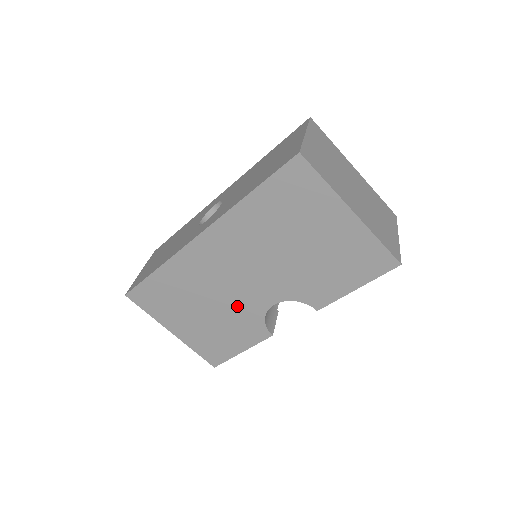
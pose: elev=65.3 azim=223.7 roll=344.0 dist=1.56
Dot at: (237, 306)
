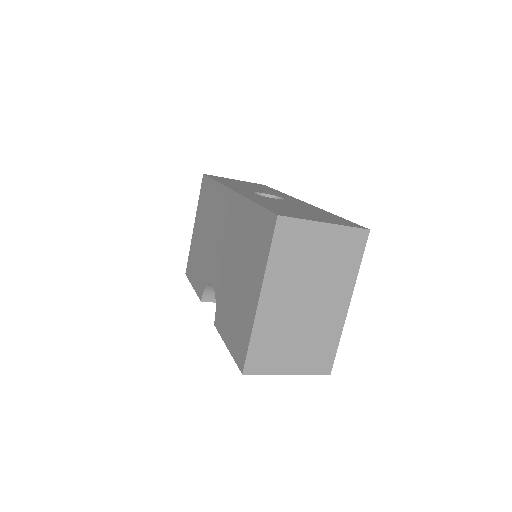
Dot at: (209, 258)
